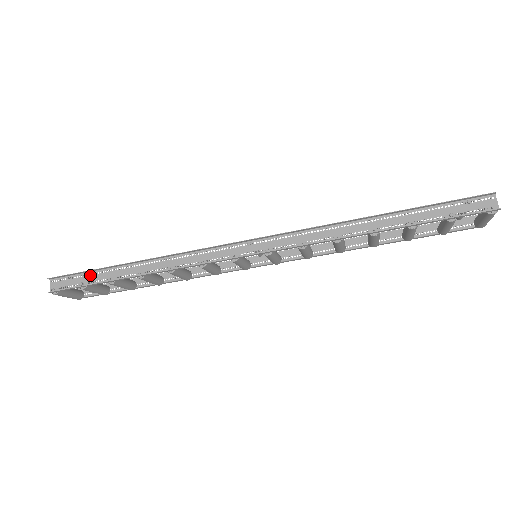
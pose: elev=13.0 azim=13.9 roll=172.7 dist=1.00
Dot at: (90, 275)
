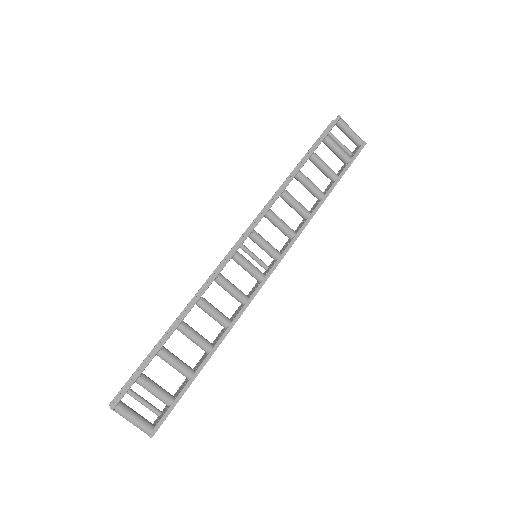
Dot at: occluded
